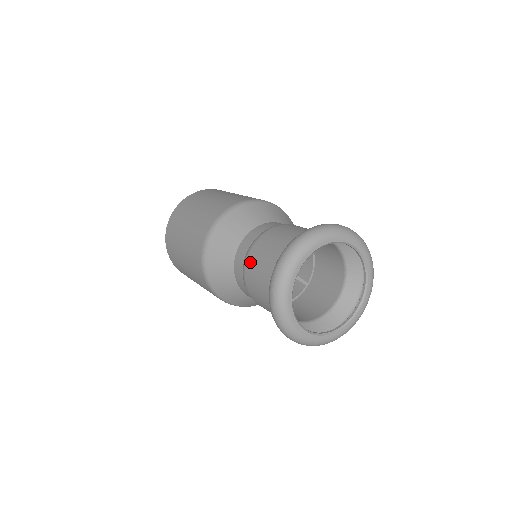
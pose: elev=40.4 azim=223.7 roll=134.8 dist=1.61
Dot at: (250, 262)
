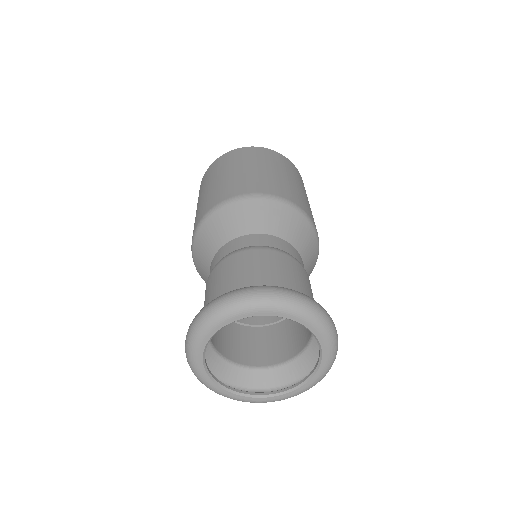
Dot at: occluded
